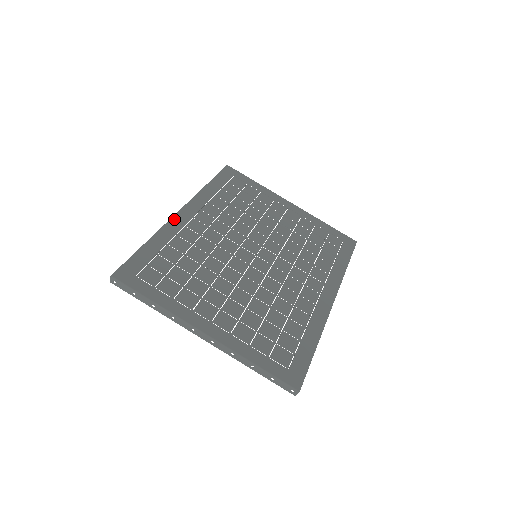
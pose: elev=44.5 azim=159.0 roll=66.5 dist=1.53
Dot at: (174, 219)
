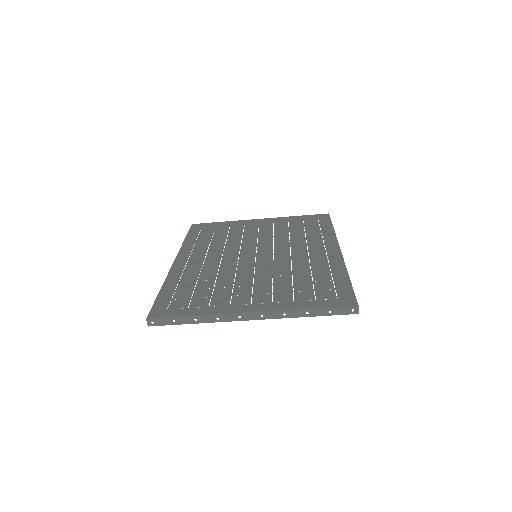
Dot at: (173, 268)
